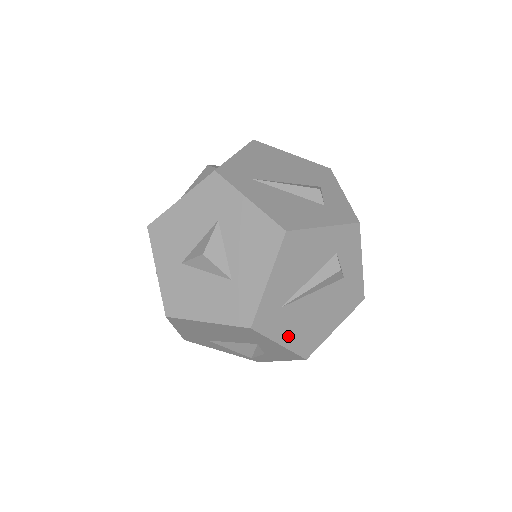
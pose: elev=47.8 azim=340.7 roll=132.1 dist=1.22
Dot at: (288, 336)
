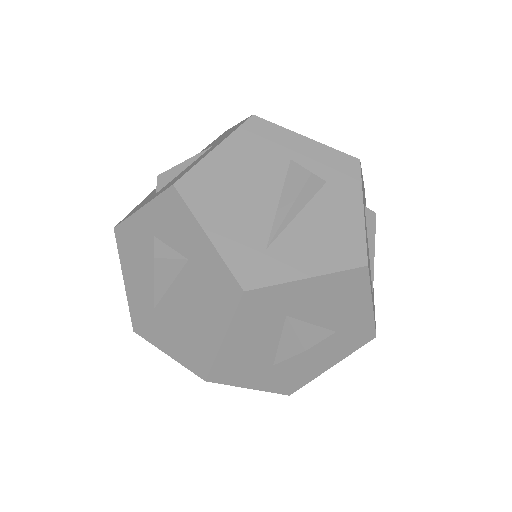
Dot at: (373, 294)
